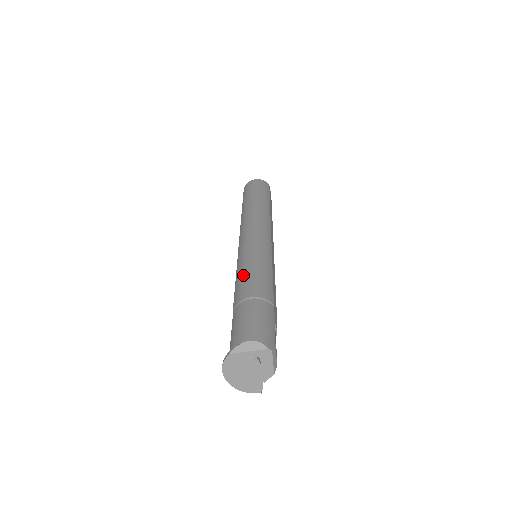
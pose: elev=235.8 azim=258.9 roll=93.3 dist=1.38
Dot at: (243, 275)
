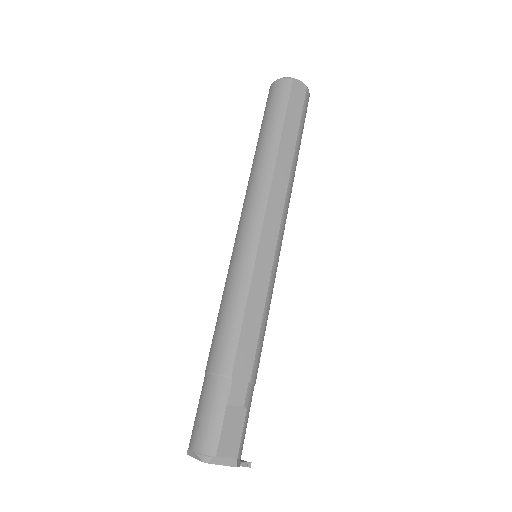
Dot at: occluded
